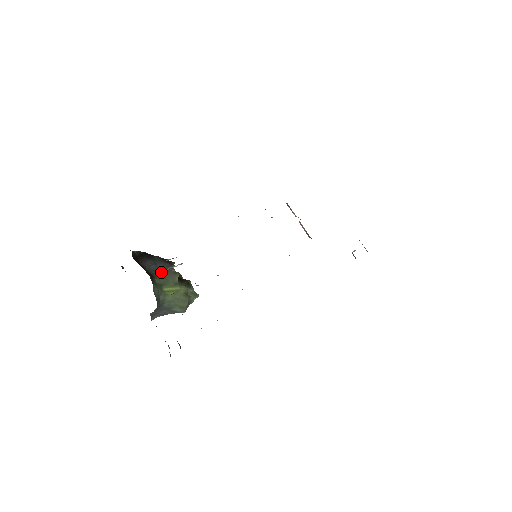
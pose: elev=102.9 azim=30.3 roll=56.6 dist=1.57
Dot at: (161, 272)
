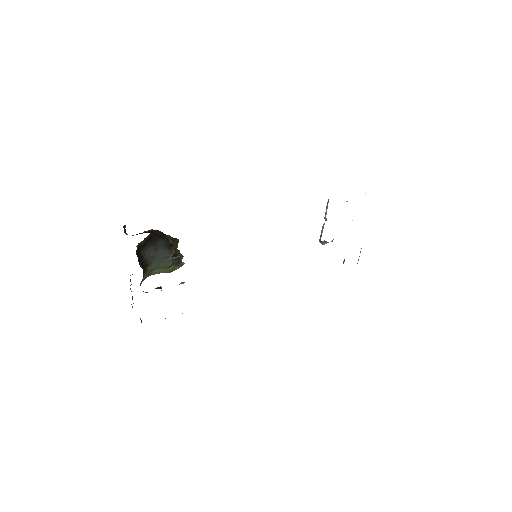
Dot at: (158, 259)
